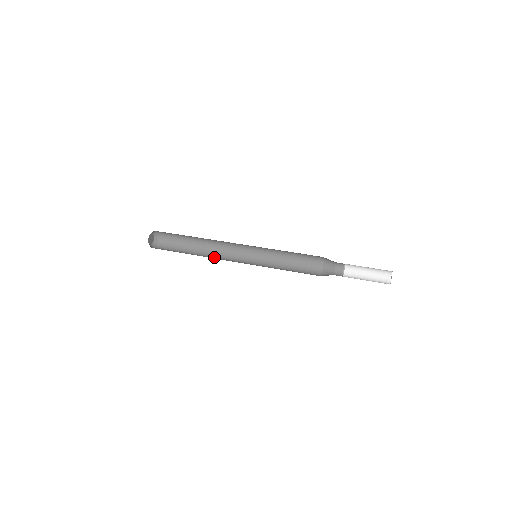
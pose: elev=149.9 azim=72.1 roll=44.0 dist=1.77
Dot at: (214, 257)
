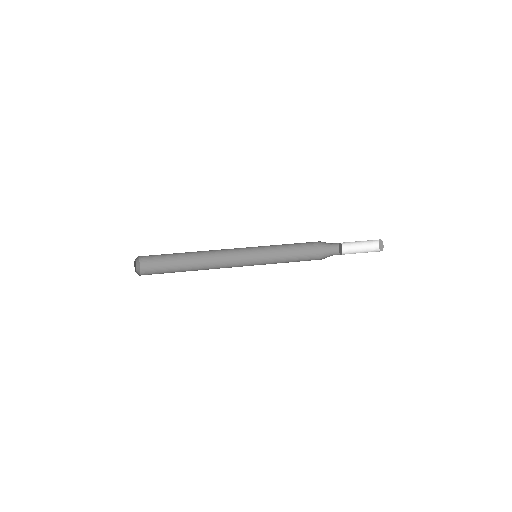
Dot at: (211, 268)
